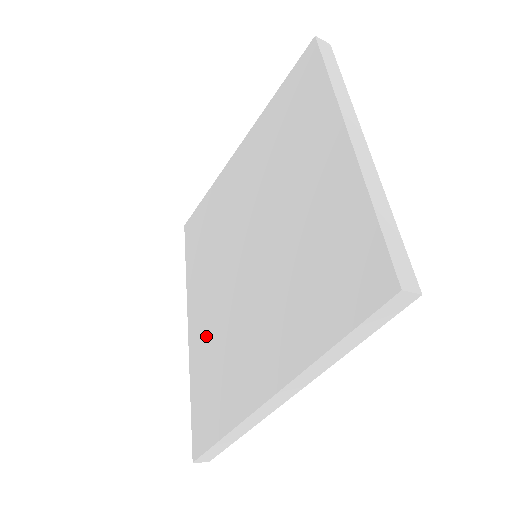
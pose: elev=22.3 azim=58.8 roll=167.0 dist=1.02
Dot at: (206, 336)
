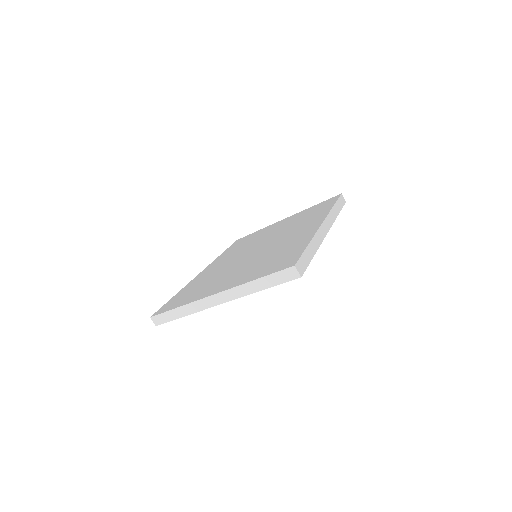
Dot at: (244, 273)
